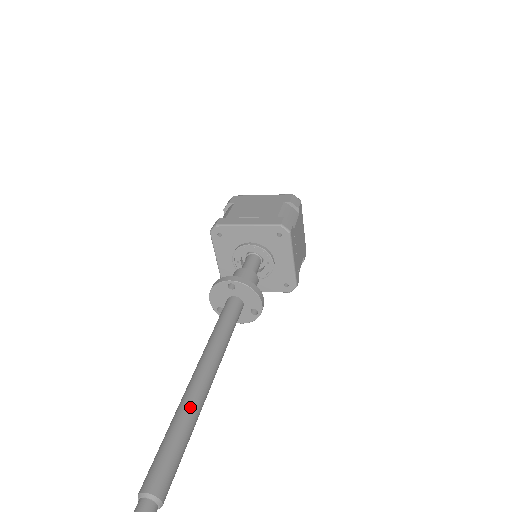
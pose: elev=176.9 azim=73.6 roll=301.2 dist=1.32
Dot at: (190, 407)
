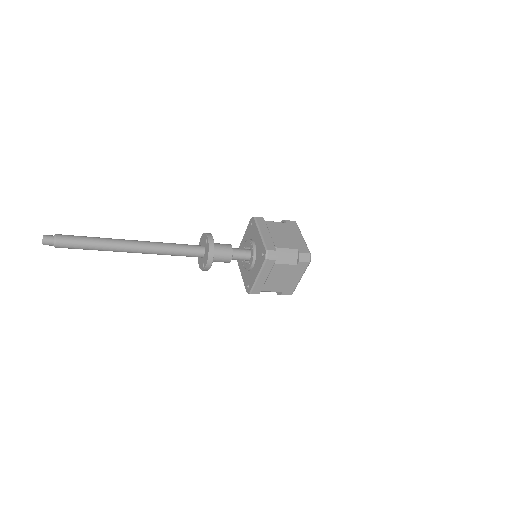
Dot at: (111, 242)
